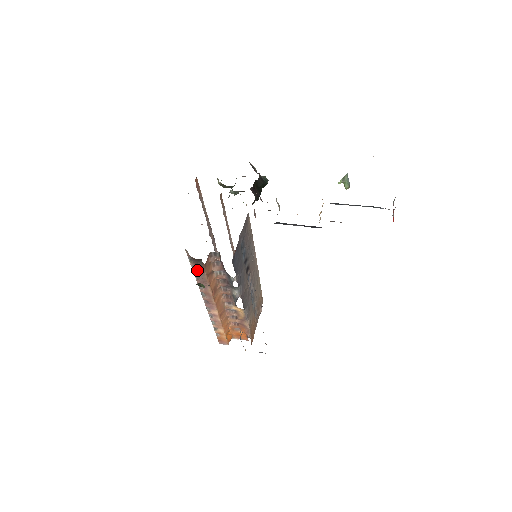
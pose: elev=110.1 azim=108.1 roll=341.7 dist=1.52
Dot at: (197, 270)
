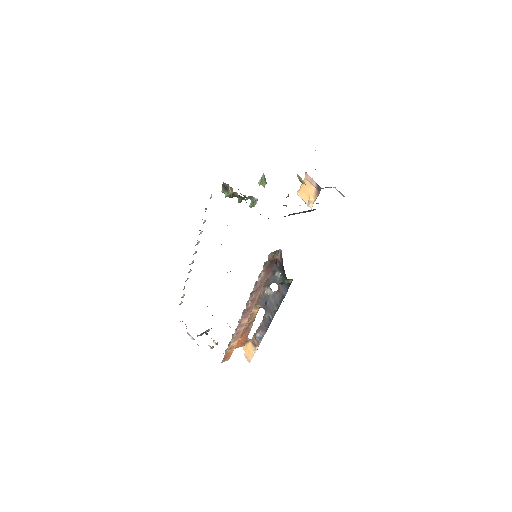
Dot at: (263, 274)
